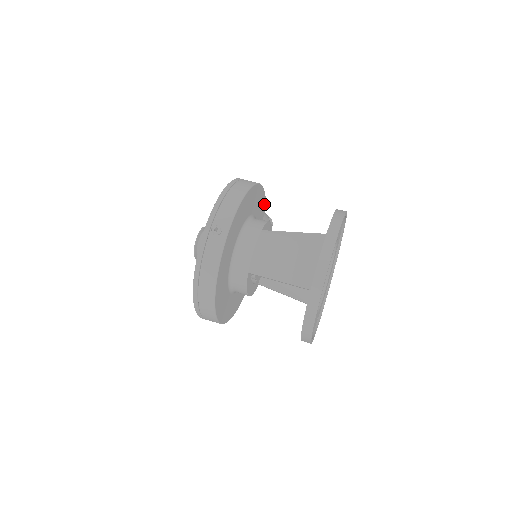
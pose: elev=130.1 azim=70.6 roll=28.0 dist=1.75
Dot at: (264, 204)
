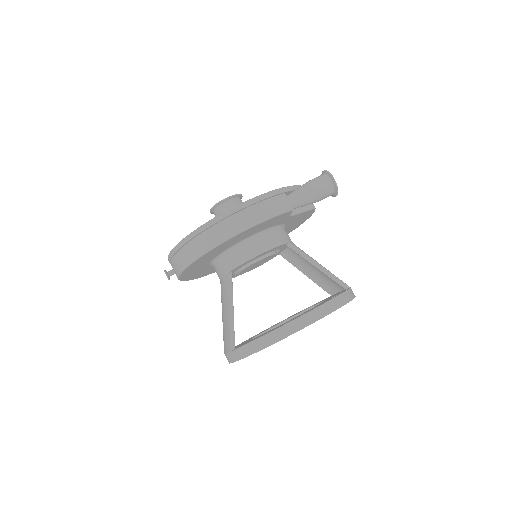
Dot at: (278, 216)
